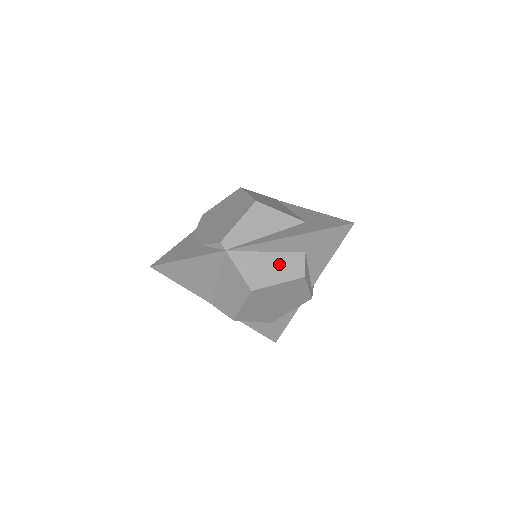
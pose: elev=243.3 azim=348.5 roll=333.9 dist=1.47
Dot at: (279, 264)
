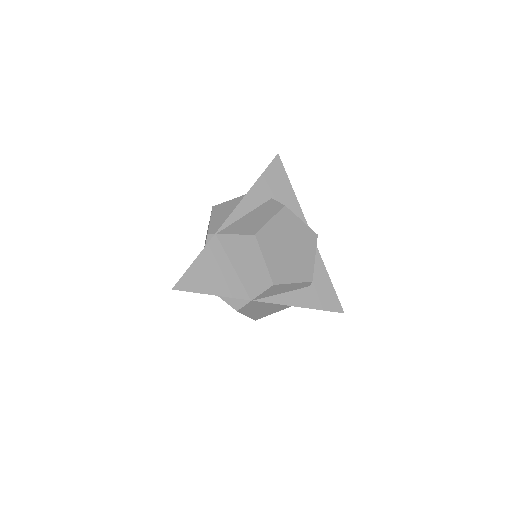
Dot at: (260, 213)
